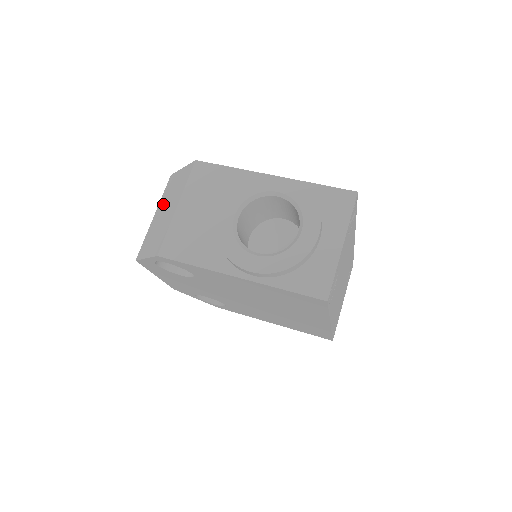
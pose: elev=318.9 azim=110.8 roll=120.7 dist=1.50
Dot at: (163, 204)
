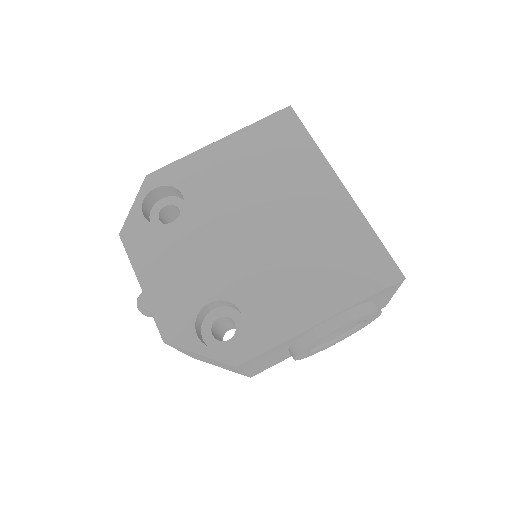
Dot at: occluded
